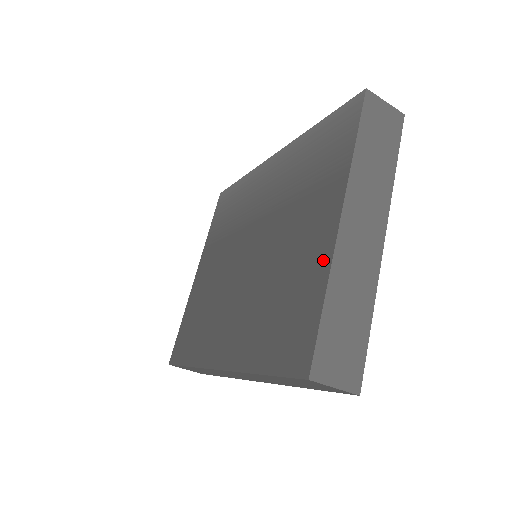
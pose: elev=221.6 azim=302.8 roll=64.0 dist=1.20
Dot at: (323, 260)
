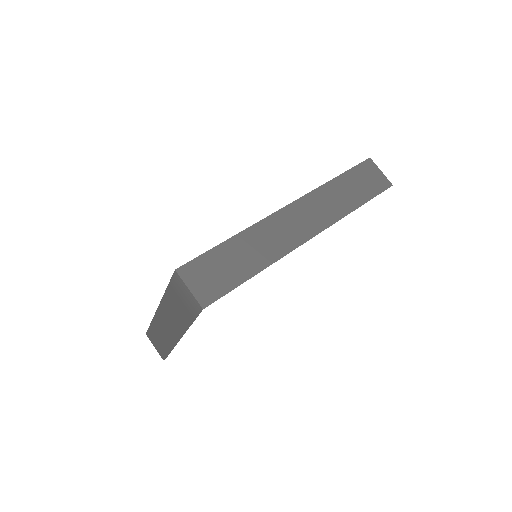
Dot at: occluded
